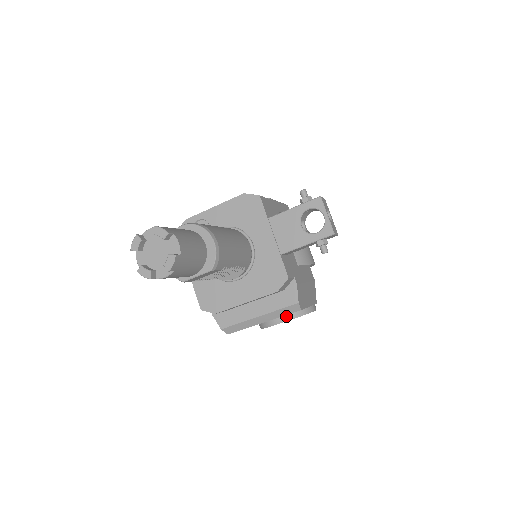
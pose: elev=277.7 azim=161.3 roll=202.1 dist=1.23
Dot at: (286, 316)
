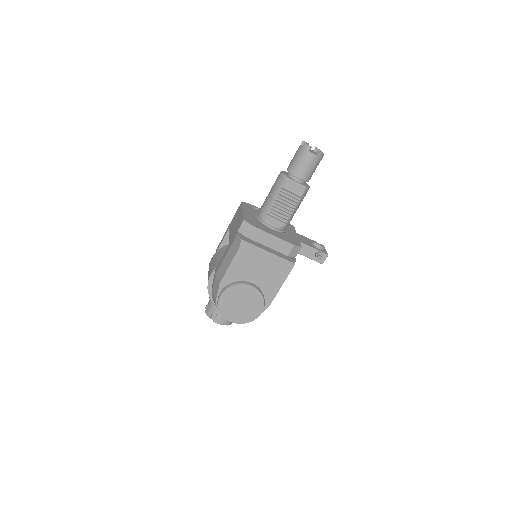
Dot at: (257, 287)
